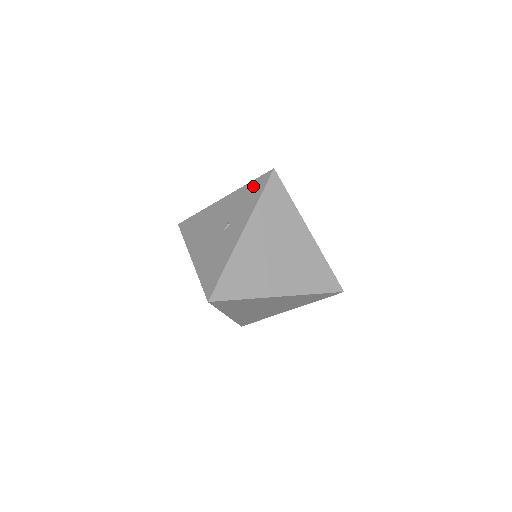
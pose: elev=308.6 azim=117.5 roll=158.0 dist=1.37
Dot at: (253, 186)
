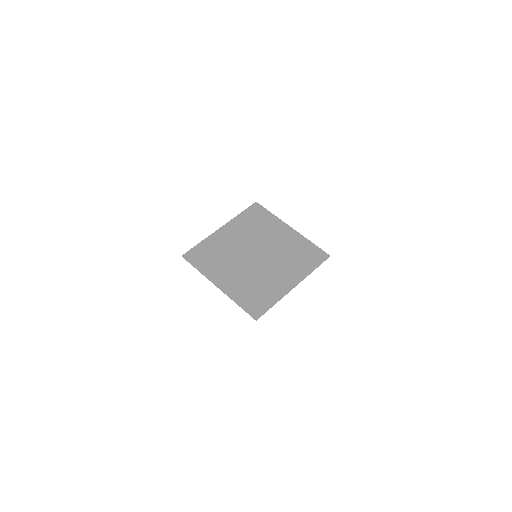
Dot at: occluded
